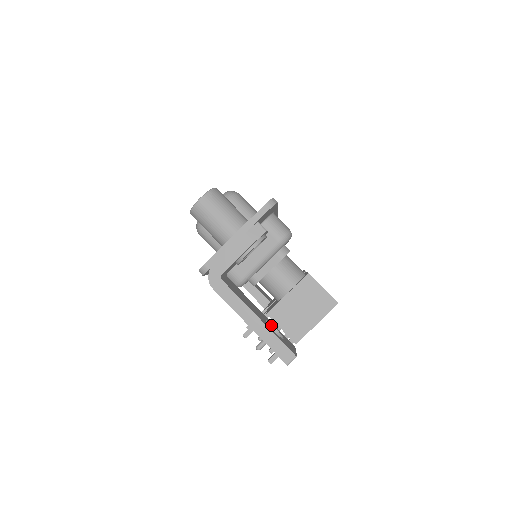
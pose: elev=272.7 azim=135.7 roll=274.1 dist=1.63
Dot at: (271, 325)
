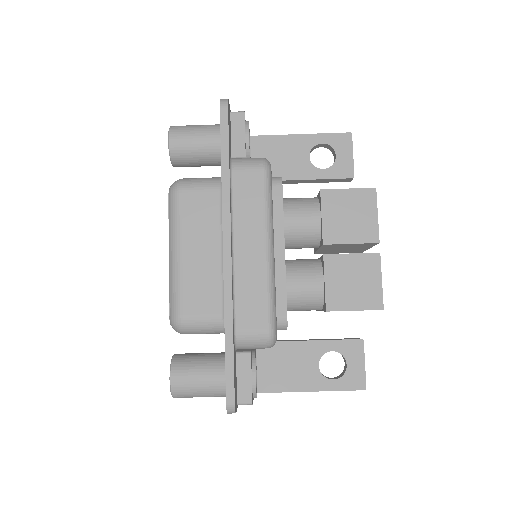
Dot at: occluded
